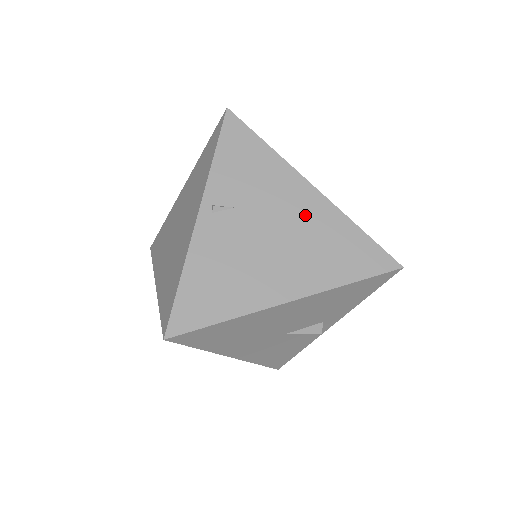
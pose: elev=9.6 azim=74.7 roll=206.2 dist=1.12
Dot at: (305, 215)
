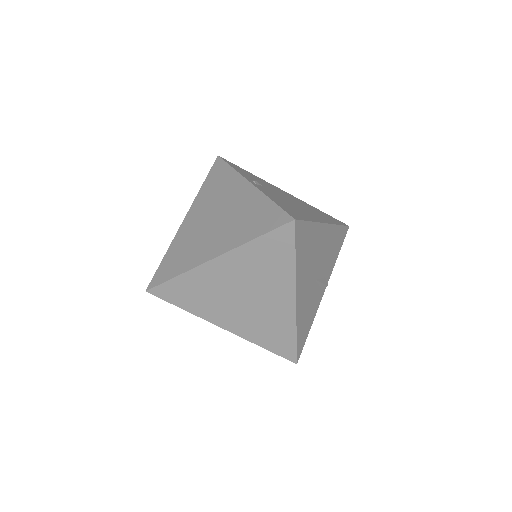
Dot at: (294, 199)
